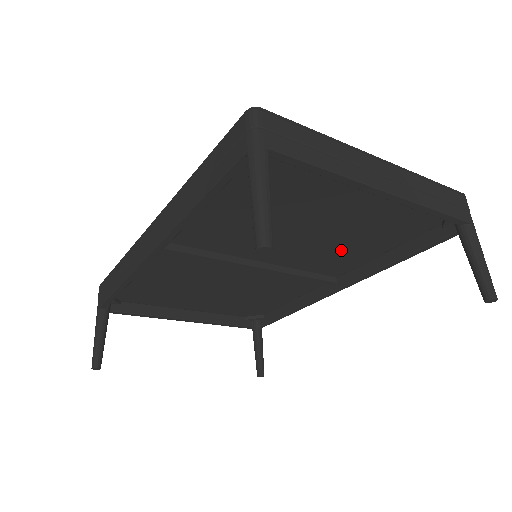
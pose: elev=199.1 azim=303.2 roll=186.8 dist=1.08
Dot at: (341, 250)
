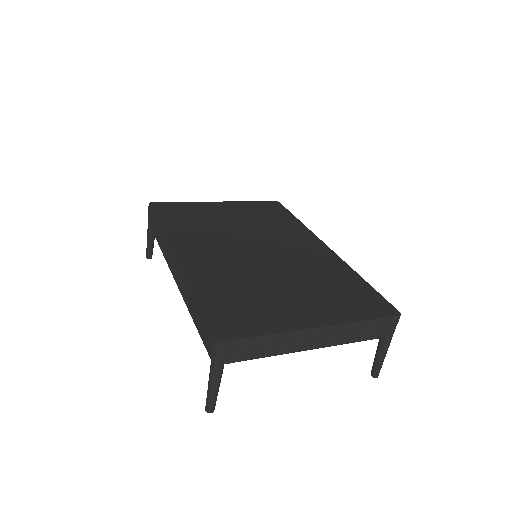
Dot at: occluded
